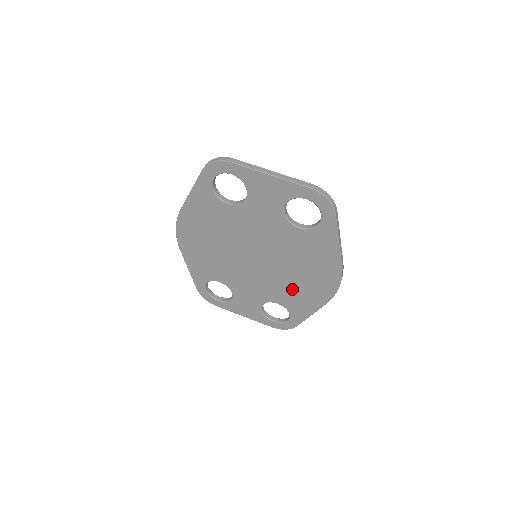
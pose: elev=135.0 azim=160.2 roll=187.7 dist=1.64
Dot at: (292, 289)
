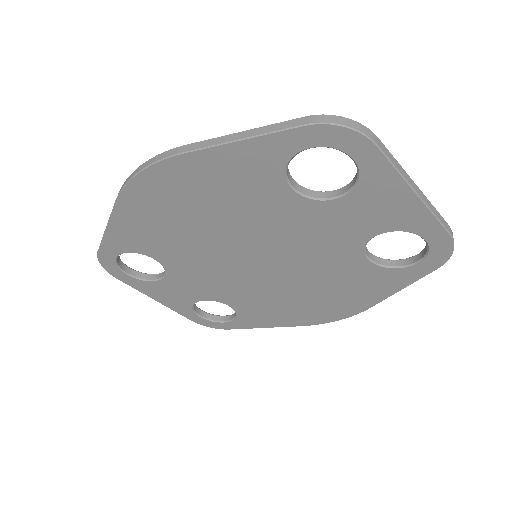
Dot at: (271, 302)
